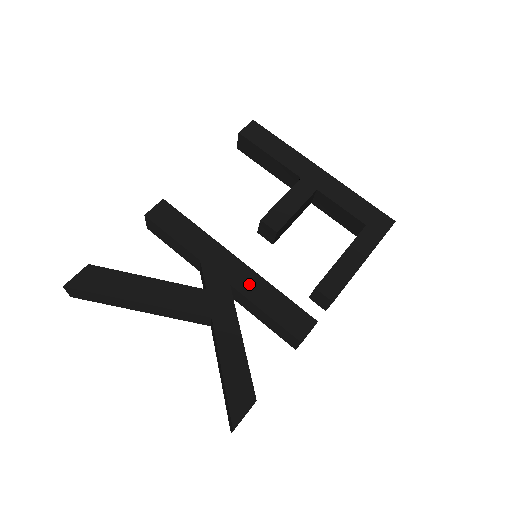
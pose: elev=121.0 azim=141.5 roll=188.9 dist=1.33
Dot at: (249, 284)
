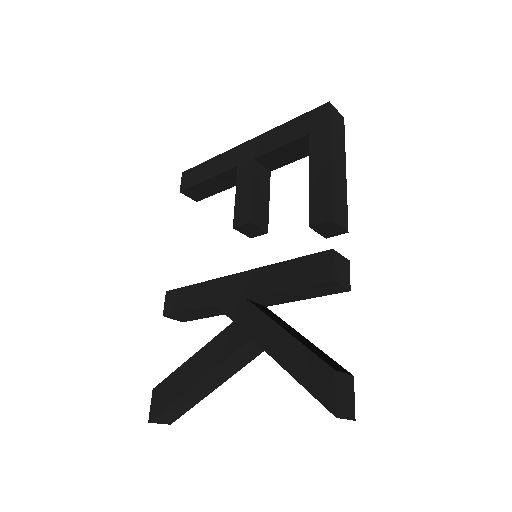
Dot at: (259, 283)
